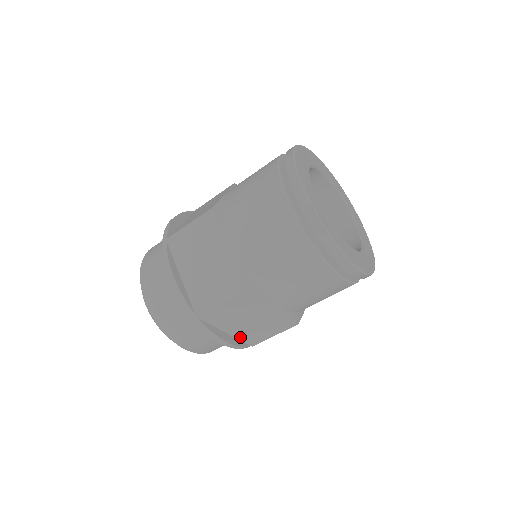
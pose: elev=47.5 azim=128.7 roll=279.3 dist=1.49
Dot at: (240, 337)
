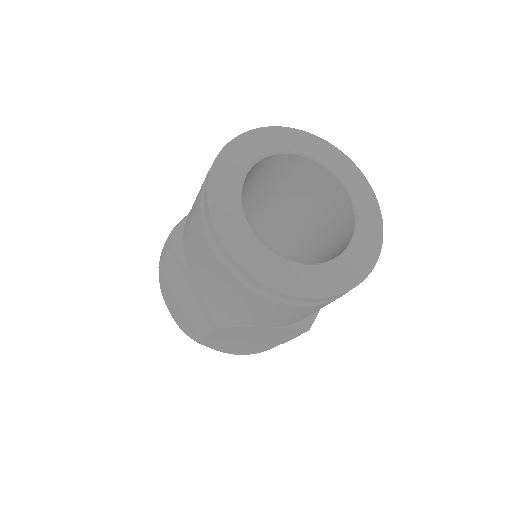
Dot at: occluded
